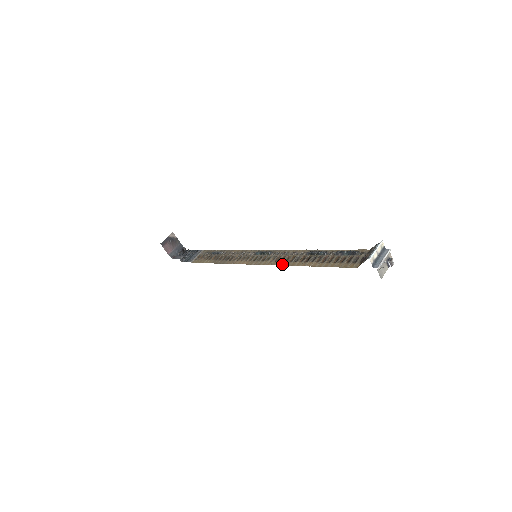
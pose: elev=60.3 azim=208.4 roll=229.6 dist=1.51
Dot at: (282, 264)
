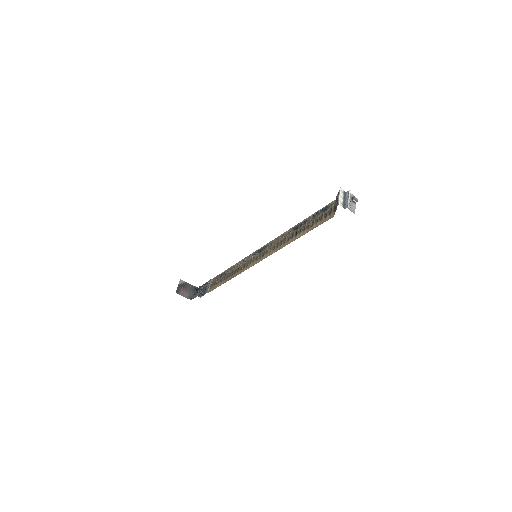
Dot at: (279, 249)
